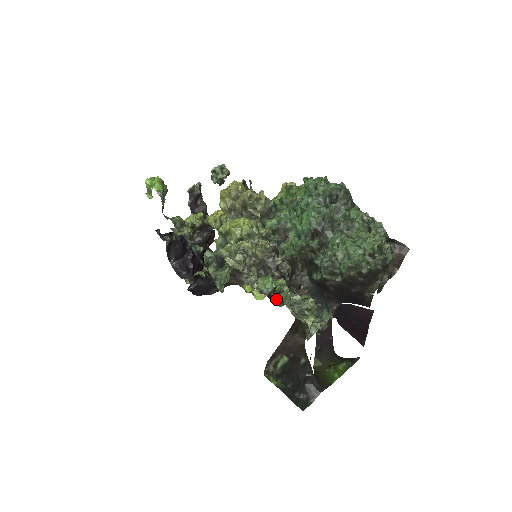
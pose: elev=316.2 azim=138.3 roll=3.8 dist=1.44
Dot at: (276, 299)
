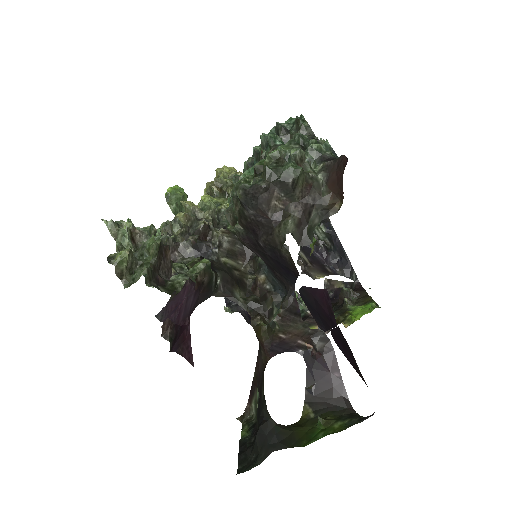
Dot at: occluded
